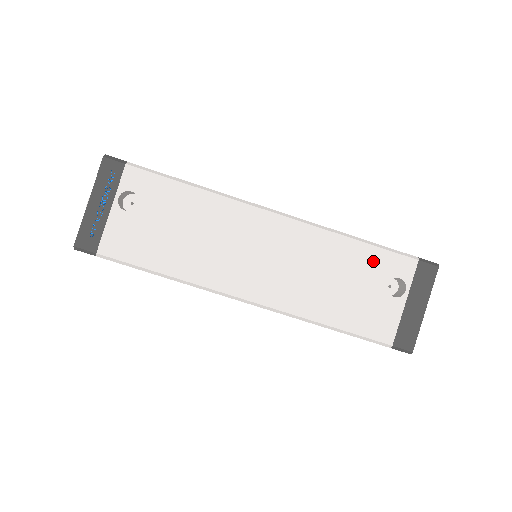
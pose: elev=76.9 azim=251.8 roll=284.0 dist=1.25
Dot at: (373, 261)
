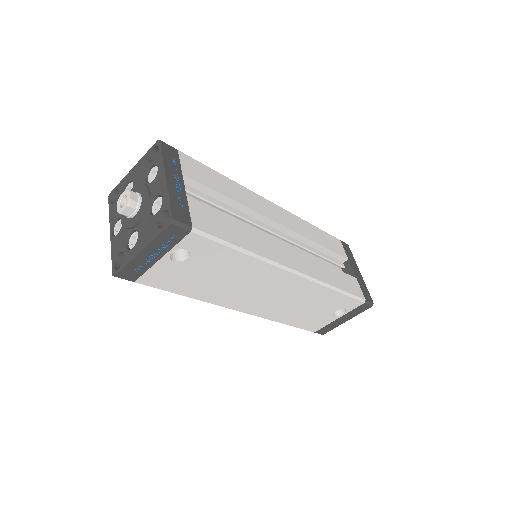
Dot at: (338, 301)
